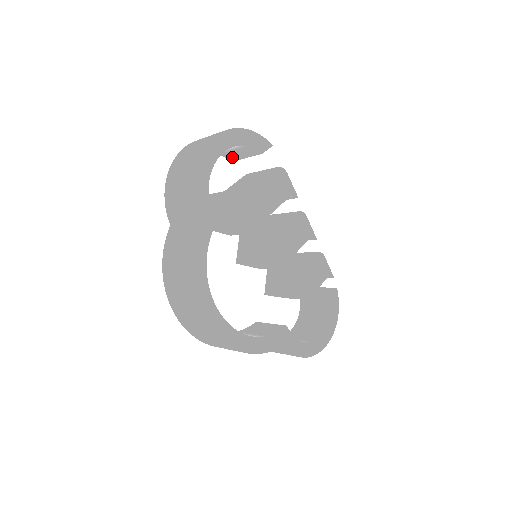
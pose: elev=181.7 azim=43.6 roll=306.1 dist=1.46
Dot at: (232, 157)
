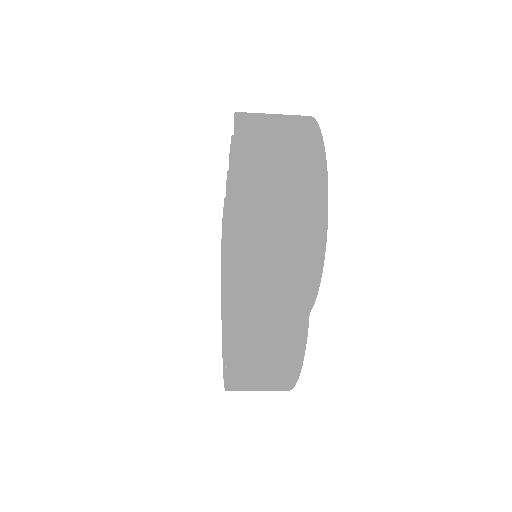
Dot at: occluded
